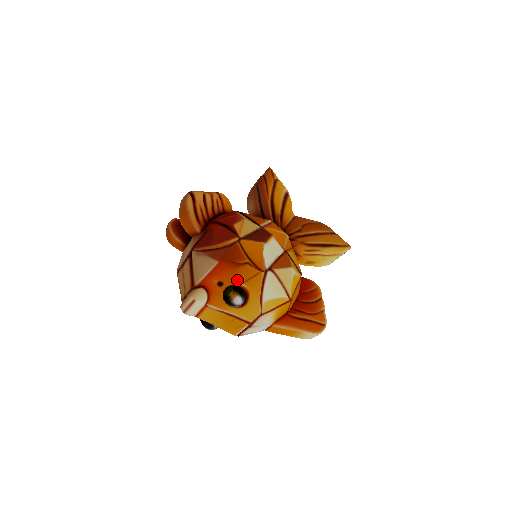
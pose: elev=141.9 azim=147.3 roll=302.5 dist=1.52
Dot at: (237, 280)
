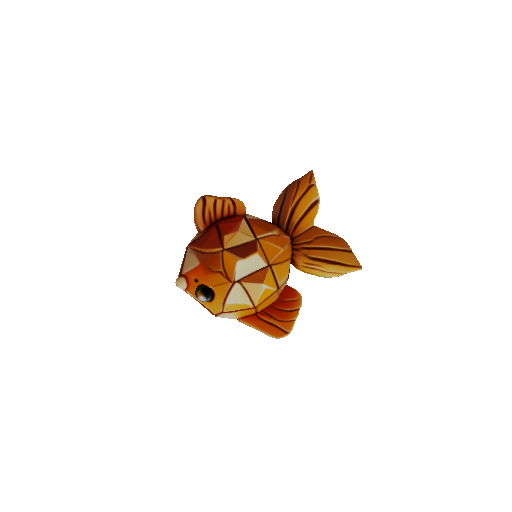
Dot at: (208, 283)
